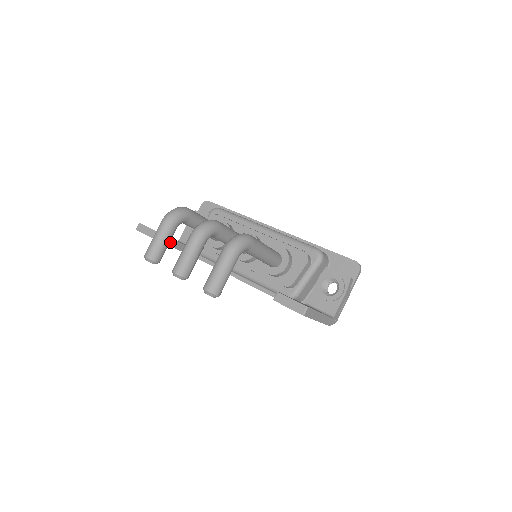
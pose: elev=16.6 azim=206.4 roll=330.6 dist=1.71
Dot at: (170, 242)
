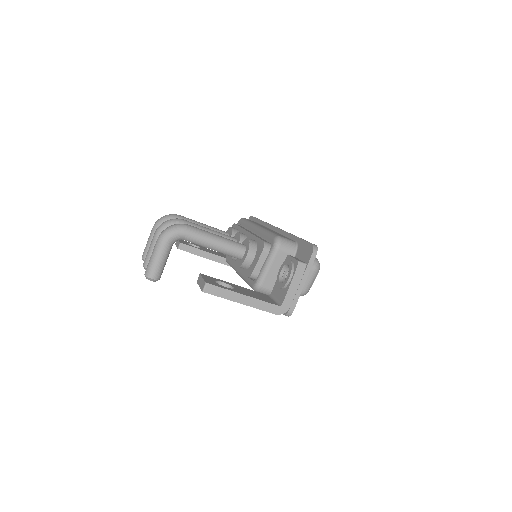
Dot at: (196, 252)
